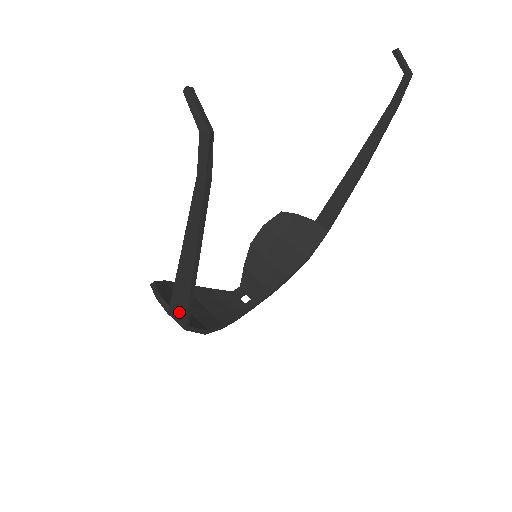
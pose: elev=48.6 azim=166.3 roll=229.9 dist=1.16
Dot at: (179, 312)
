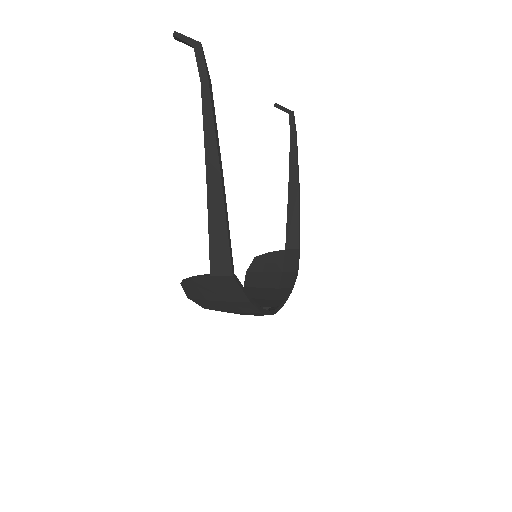
Dot at: (221, 257)
